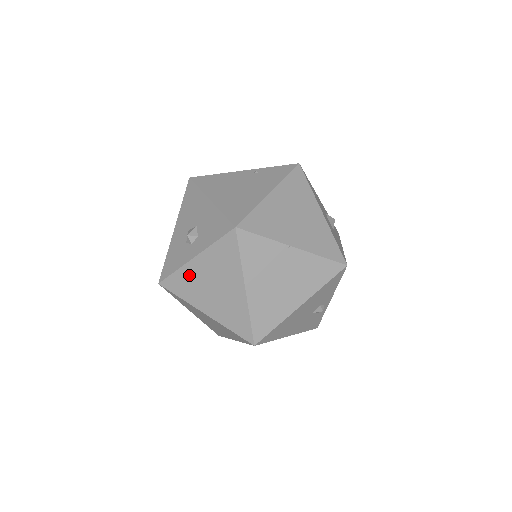
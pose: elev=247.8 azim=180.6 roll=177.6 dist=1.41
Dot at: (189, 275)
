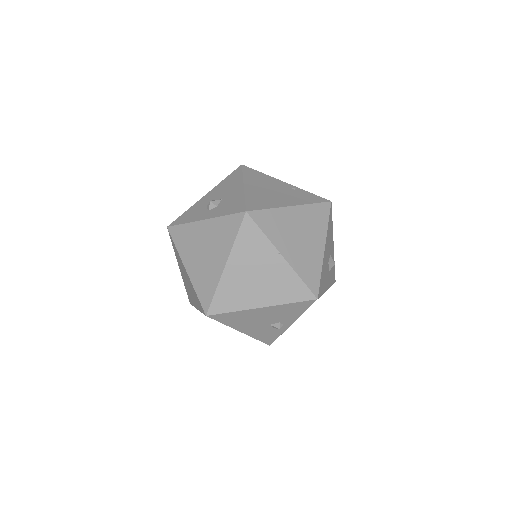
Dot at: (192, 232)
